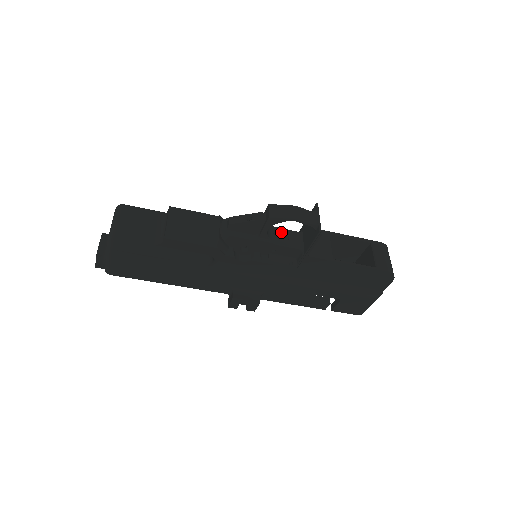
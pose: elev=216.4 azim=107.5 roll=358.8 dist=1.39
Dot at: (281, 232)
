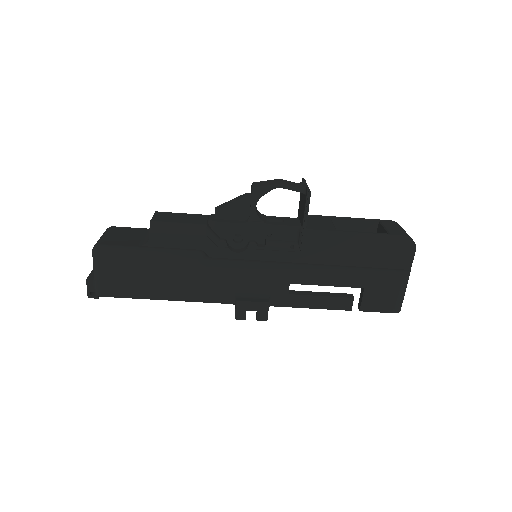
Dot at: (274, 218)
